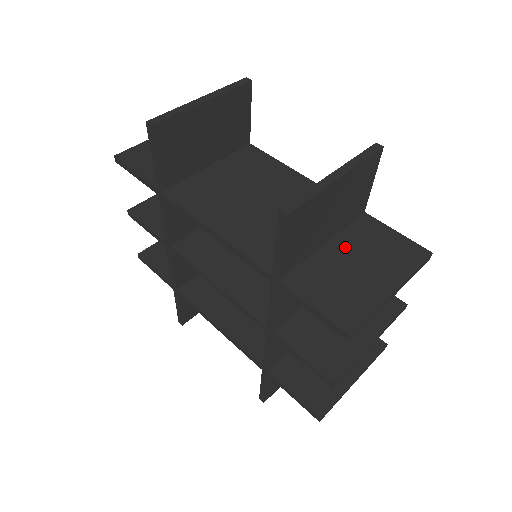
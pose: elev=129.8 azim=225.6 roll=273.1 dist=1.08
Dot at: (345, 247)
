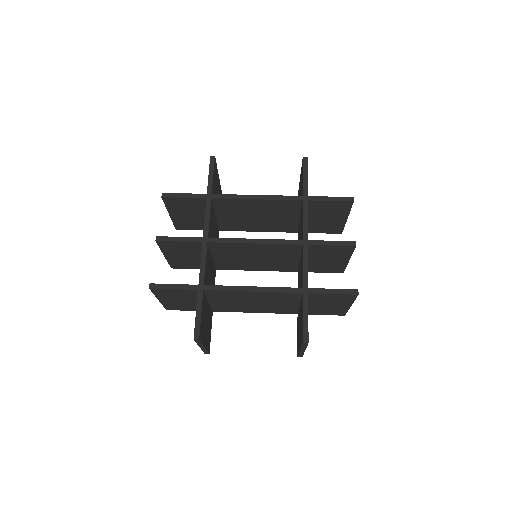
Dot at: occluded
